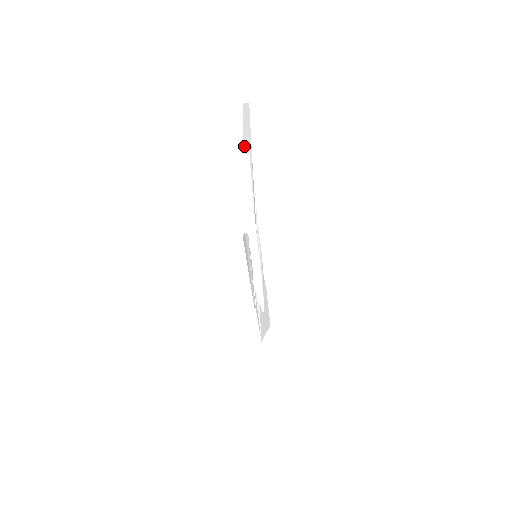
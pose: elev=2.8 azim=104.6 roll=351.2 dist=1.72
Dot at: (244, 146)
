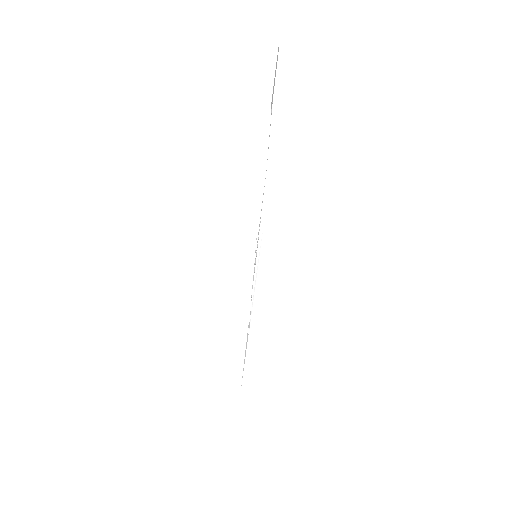
Dot at: occluded
